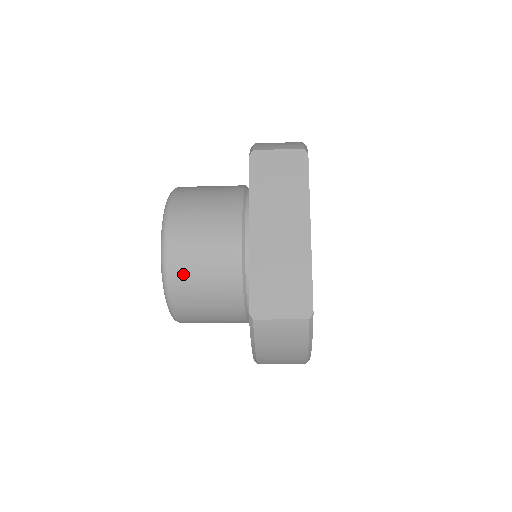
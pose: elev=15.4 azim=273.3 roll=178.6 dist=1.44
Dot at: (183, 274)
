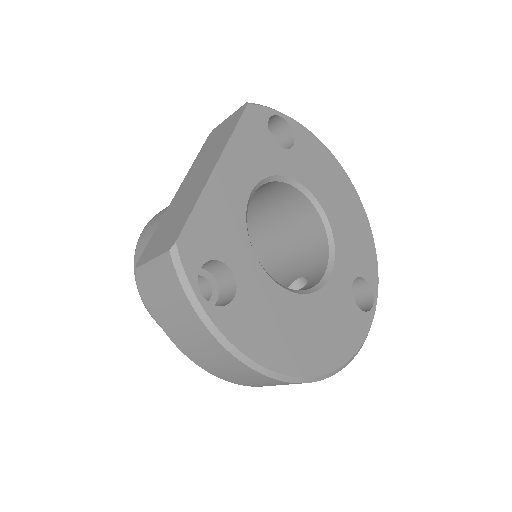
Dot at: occluded
